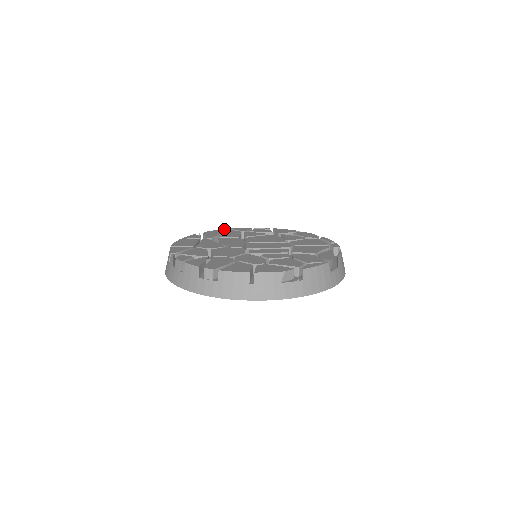
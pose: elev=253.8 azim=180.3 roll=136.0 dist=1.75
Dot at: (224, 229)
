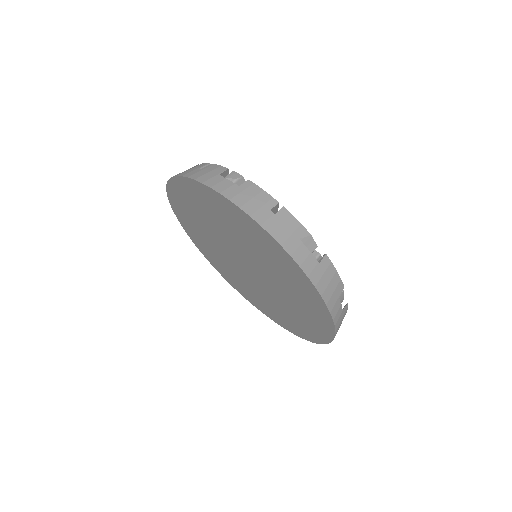
Dot at: occluded
